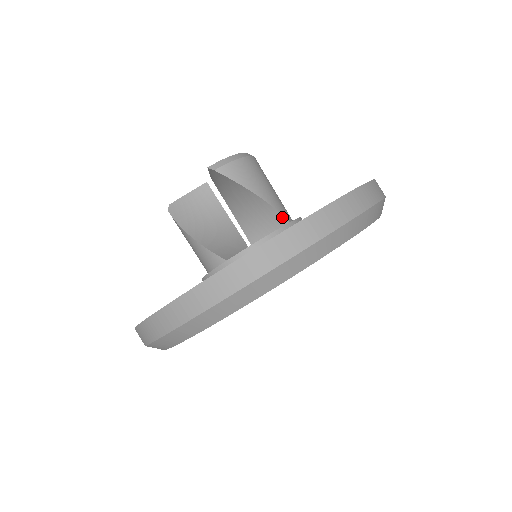
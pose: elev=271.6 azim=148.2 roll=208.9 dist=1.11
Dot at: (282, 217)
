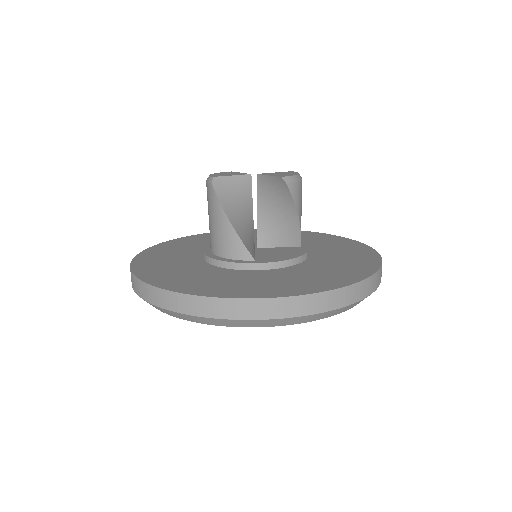
Dot at: (299, 240)
